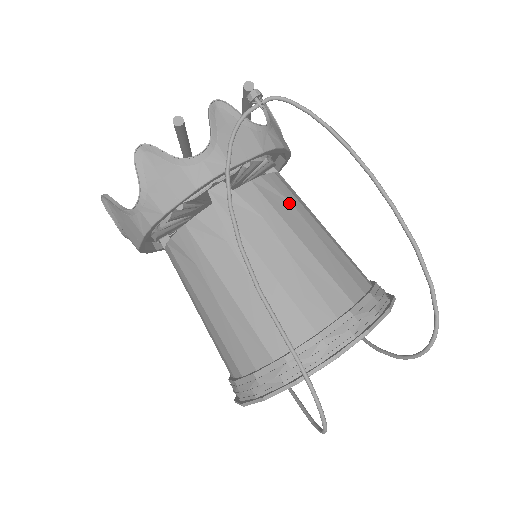
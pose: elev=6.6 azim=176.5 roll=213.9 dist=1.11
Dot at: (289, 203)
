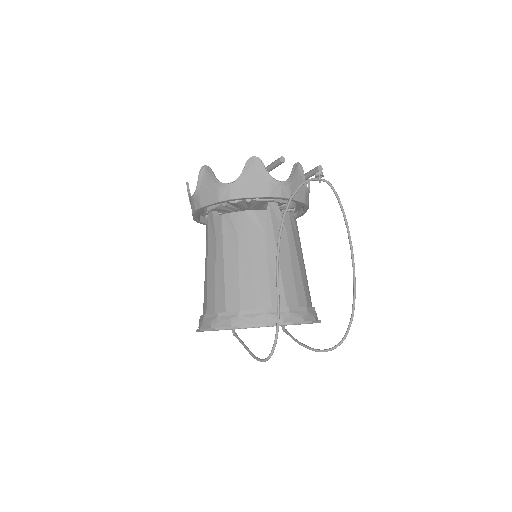
Dot at: (298, 237)
